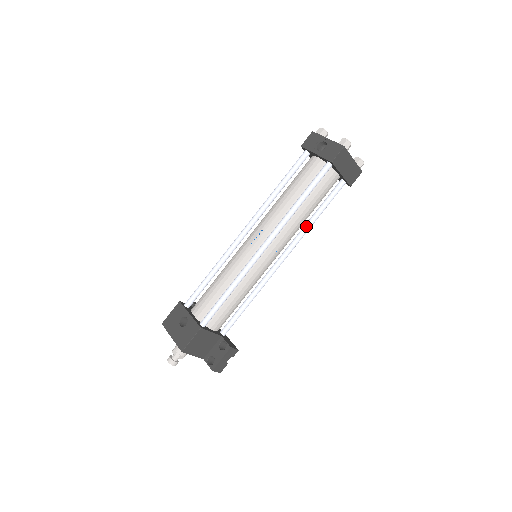
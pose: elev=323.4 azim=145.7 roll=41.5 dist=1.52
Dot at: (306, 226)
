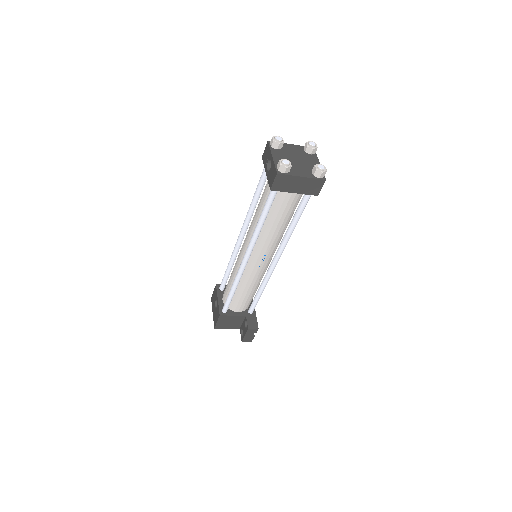
Dot at: (285, 235)
